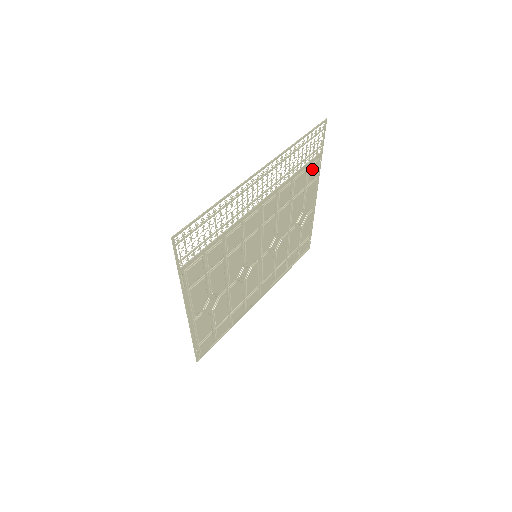
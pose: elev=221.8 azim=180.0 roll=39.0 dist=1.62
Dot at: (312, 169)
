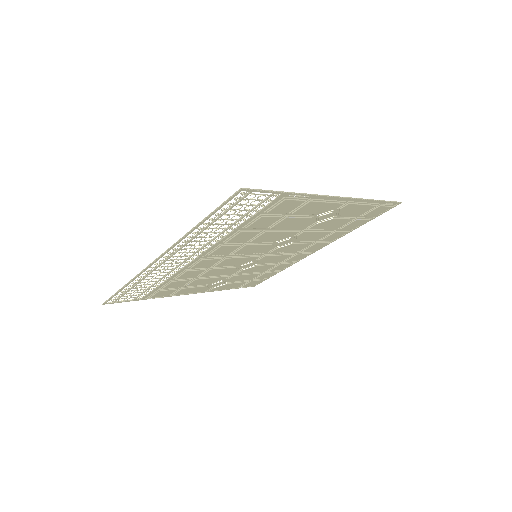
Dot at: (279, 207)
